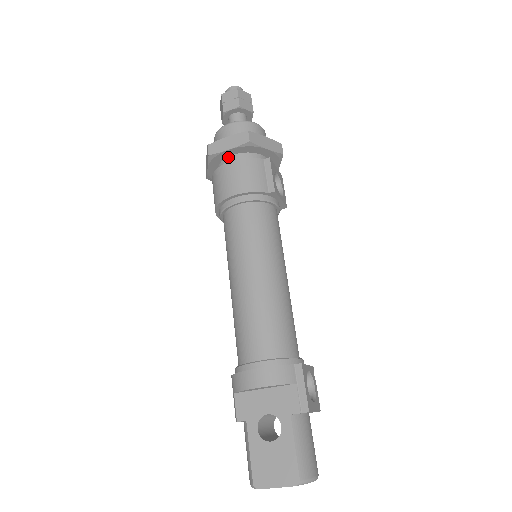
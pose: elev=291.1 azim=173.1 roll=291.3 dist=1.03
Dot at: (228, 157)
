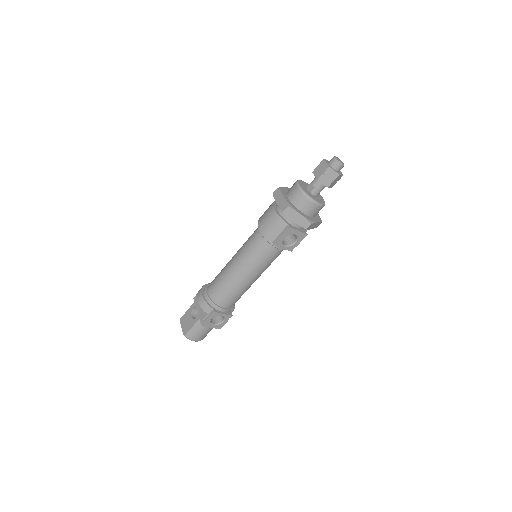
Dot at: occluded
